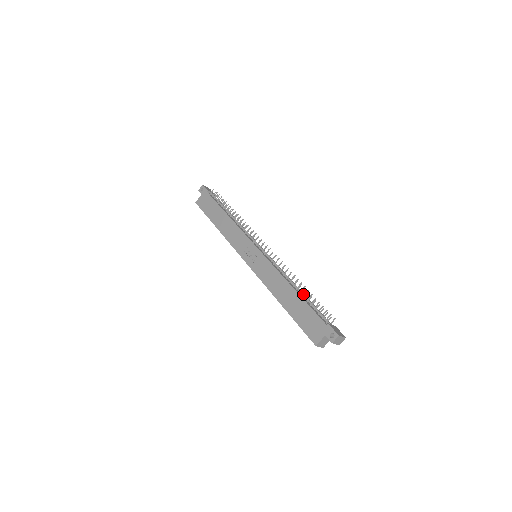
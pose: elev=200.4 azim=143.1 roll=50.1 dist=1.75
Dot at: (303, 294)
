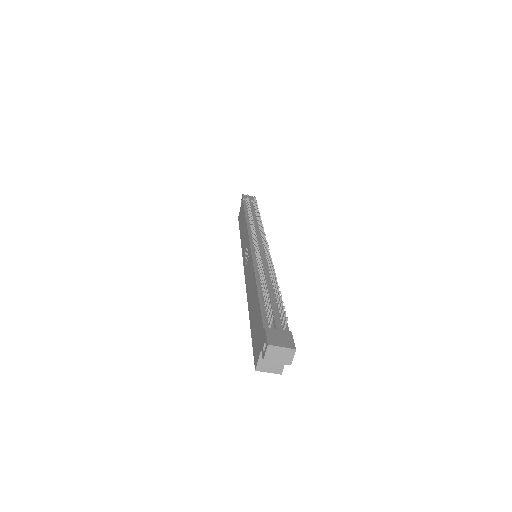
Dot at: occluded
